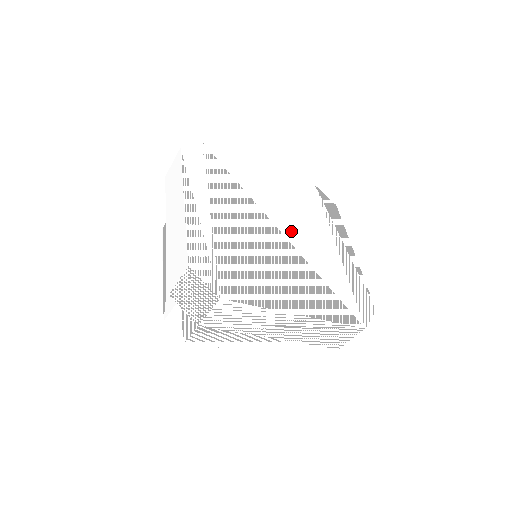
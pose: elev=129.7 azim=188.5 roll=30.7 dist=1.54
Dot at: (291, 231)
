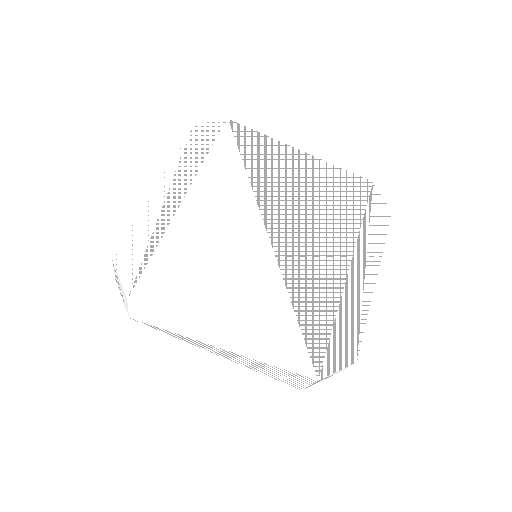
Dot at: (286, 238)
